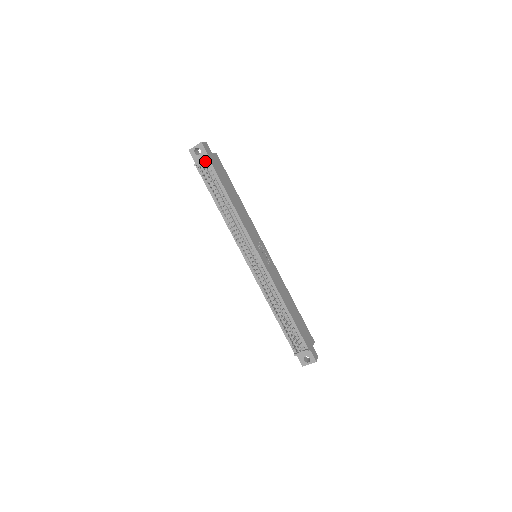
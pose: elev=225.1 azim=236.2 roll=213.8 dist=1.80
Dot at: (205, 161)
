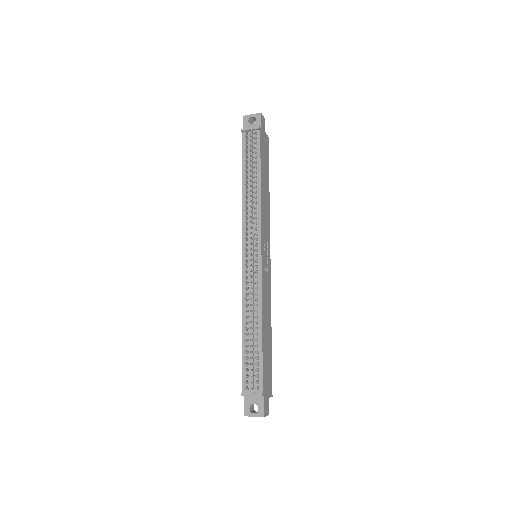
Dot at: (255, 131)
